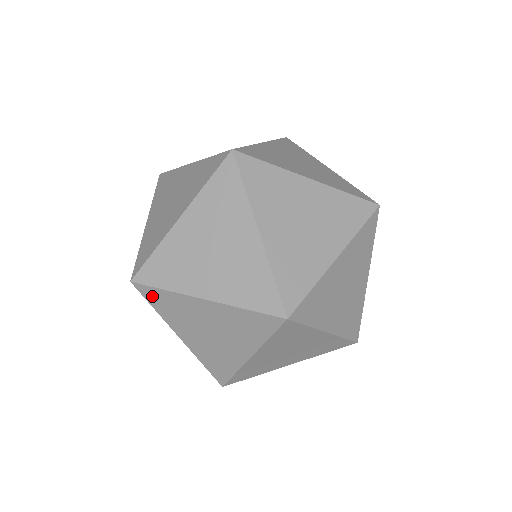
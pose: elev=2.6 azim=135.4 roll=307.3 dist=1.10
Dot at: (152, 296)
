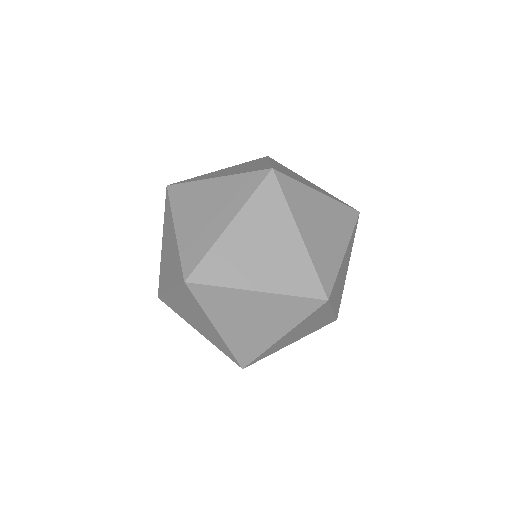
Dot at: occluded
